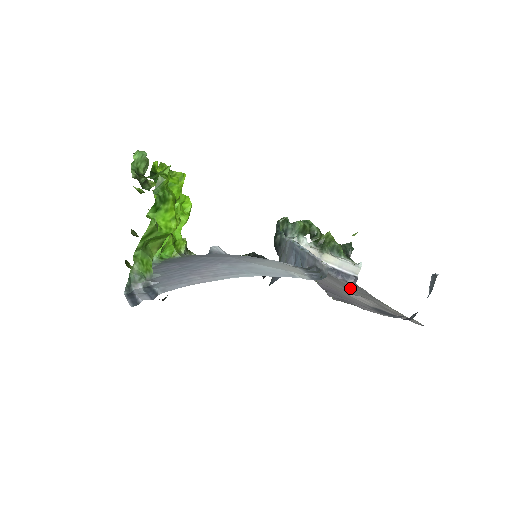
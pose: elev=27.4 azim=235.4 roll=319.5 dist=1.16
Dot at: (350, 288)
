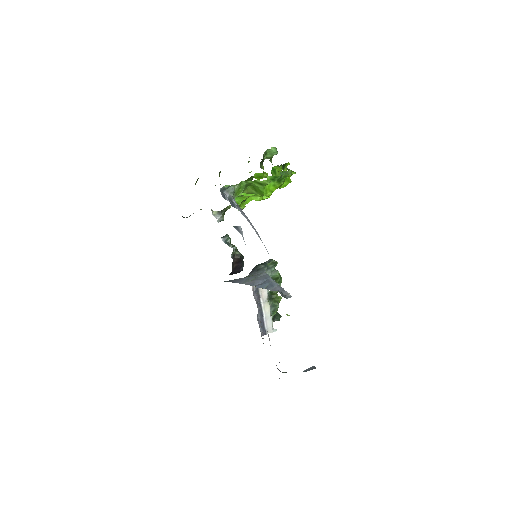
Dot at: occluded
